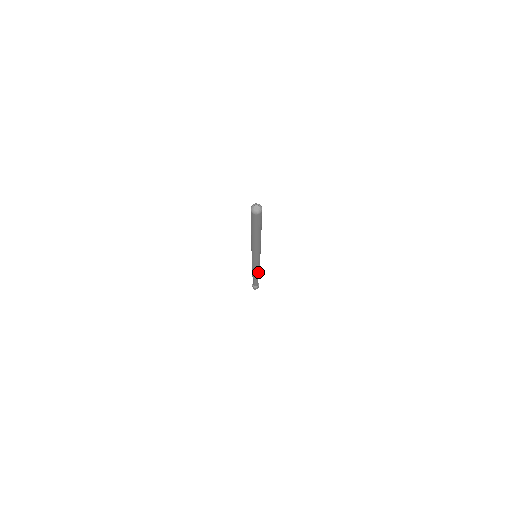
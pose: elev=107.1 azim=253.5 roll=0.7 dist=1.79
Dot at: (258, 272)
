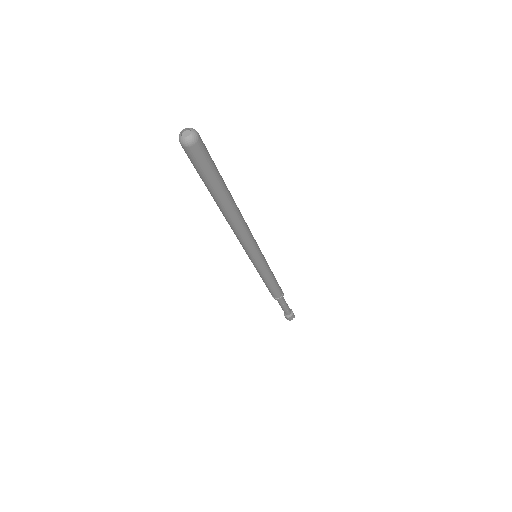
Dot at: (276, 287)
